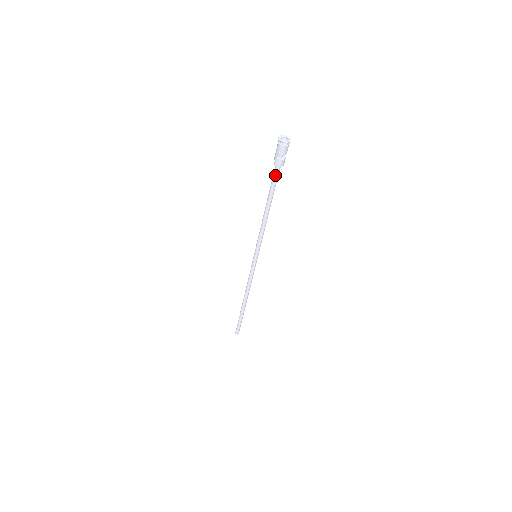
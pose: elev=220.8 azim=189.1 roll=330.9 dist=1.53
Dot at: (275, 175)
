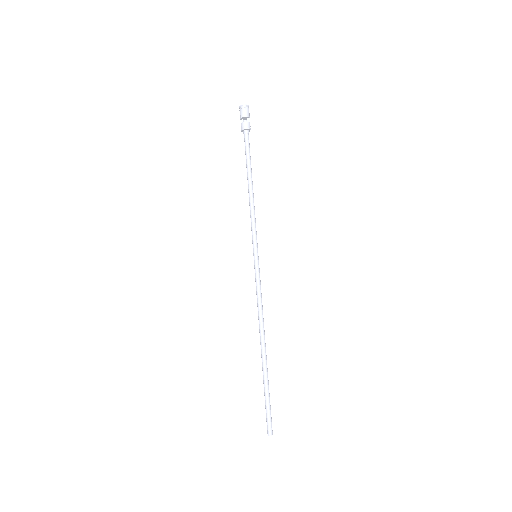
Dot at: (245, 142)
